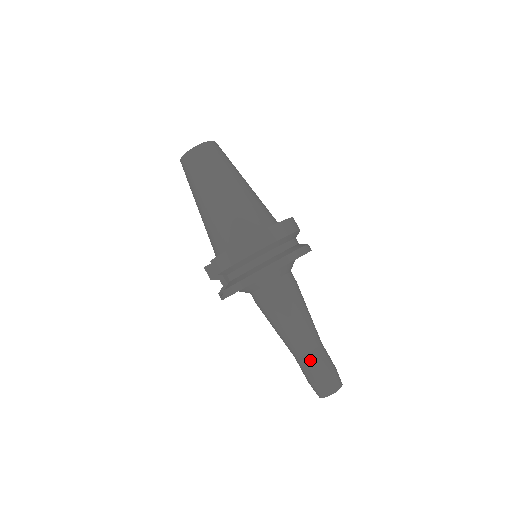
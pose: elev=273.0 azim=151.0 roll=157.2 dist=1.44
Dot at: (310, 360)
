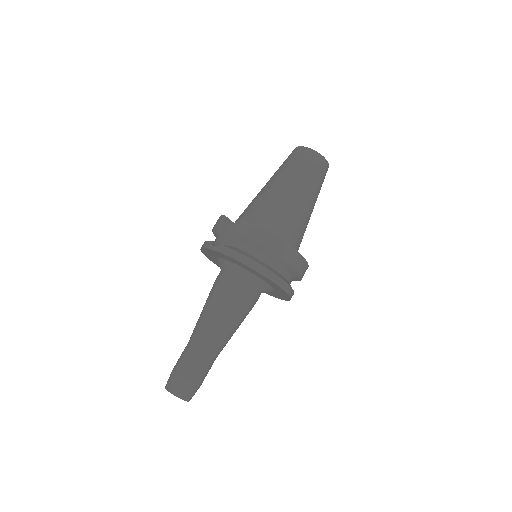
Dot at: (199, 359)
